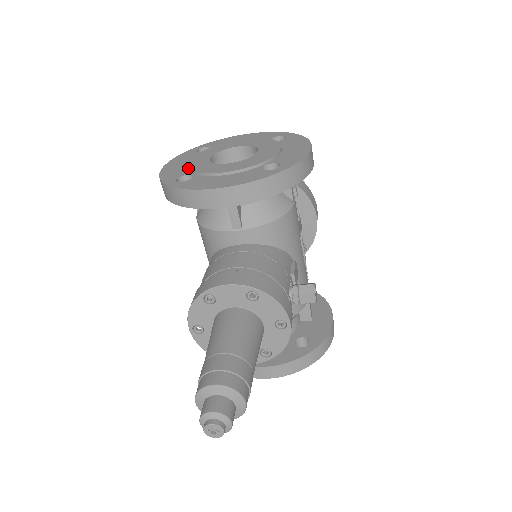
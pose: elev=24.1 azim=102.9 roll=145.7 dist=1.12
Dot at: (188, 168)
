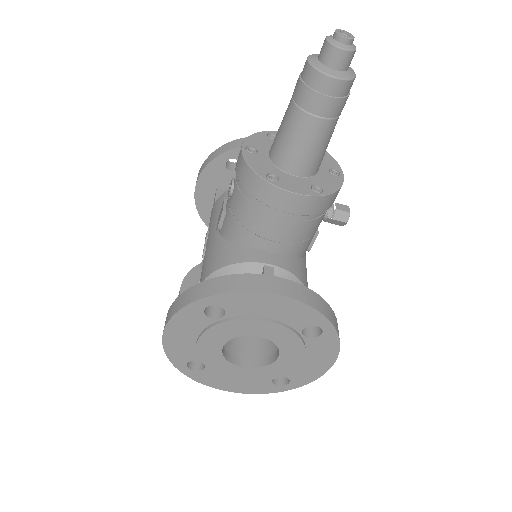
Dot at: occluded
